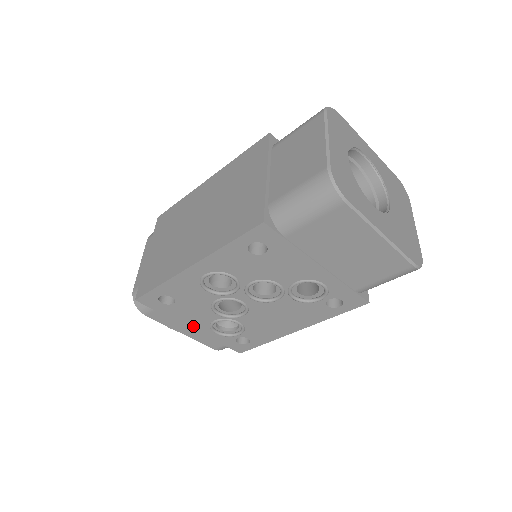
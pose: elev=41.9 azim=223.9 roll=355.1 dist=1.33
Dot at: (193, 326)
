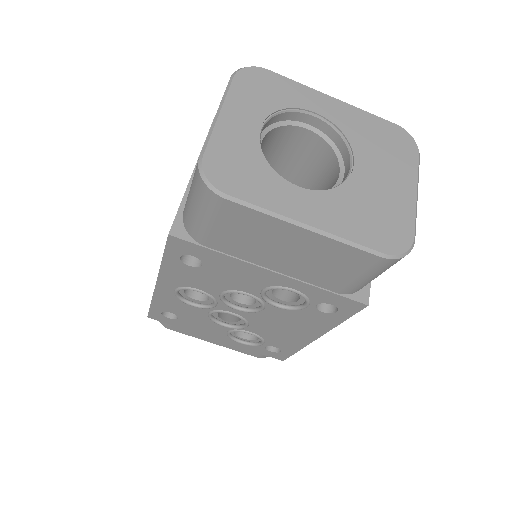
Dot at: (215, 337)
